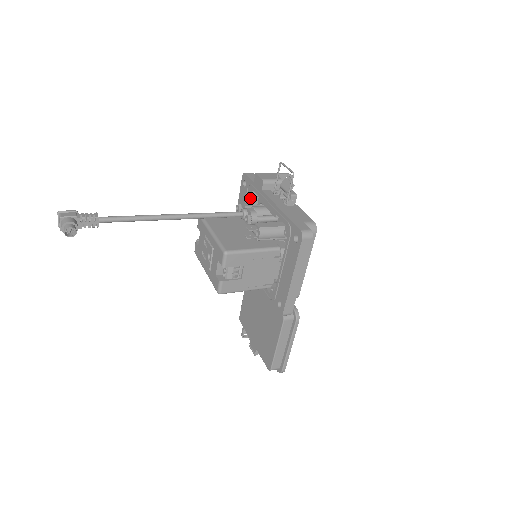
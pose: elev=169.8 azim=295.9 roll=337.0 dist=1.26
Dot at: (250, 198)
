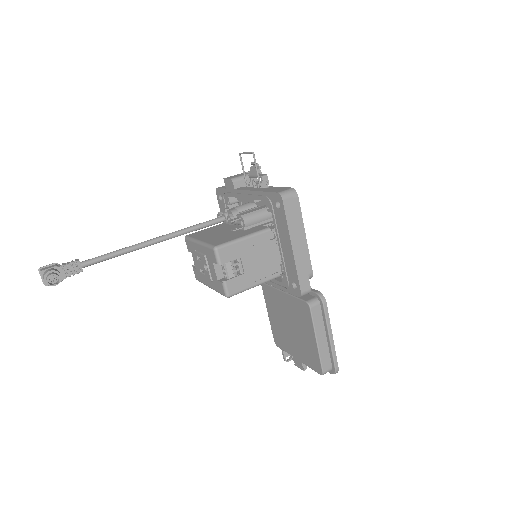
Dot at: occluded
